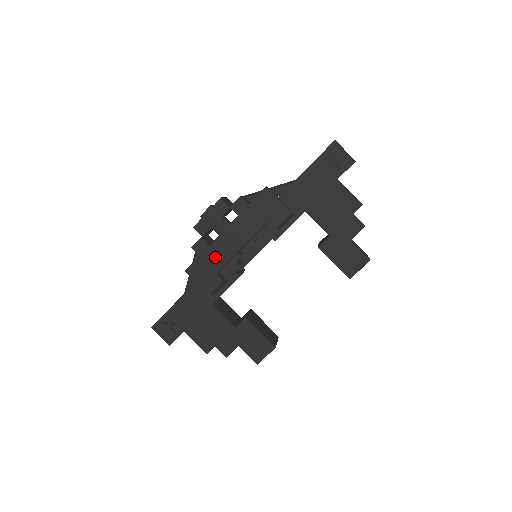
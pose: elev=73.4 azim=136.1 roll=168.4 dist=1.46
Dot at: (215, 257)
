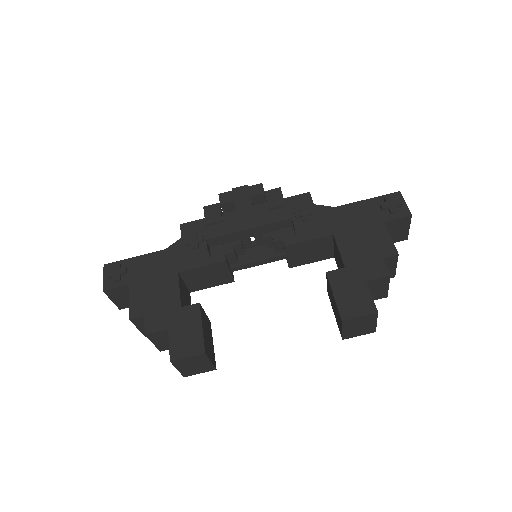
Dot at: (217, 225)
